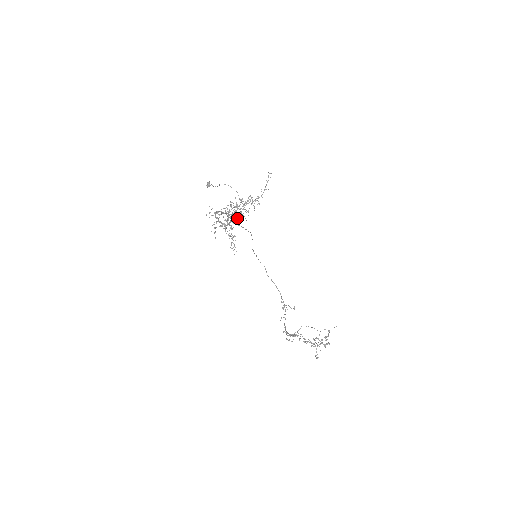
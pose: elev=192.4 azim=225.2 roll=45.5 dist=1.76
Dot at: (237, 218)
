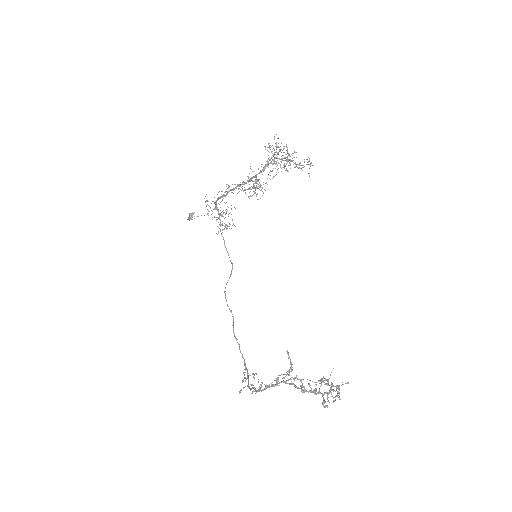
Dot at: occluded
